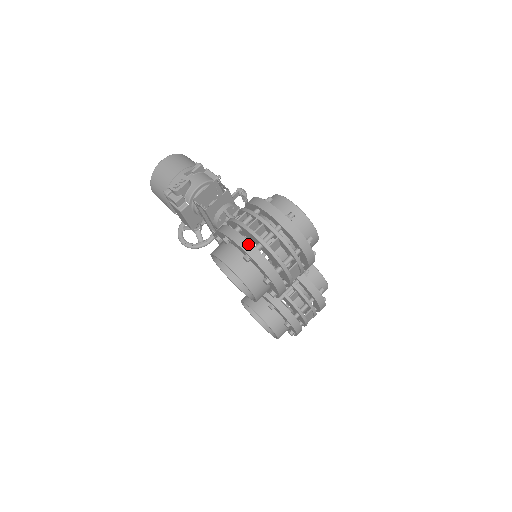
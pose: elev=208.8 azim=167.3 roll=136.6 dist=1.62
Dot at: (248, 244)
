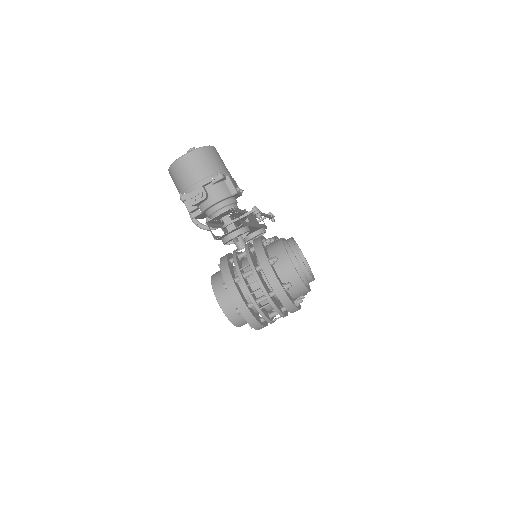
Dot at: (243, 304)
